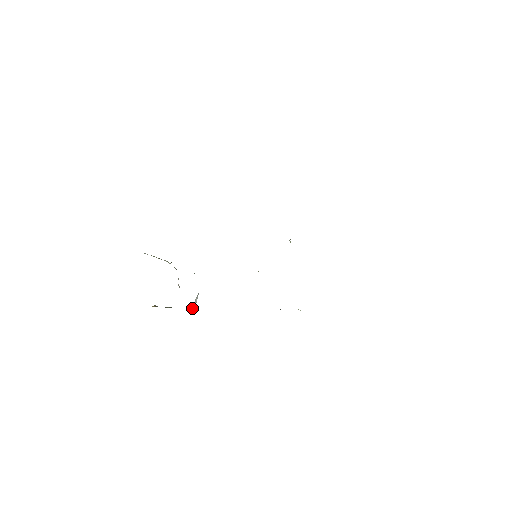
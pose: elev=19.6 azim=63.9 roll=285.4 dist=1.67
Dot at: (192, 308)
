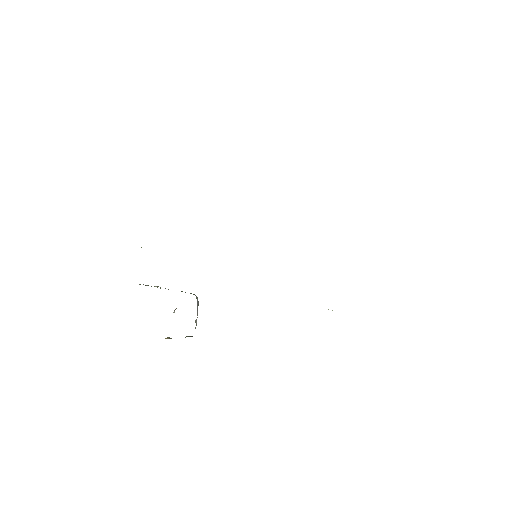
Dot at: occluded
